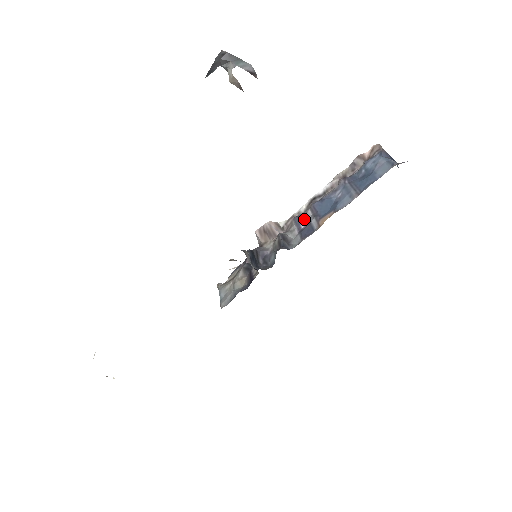
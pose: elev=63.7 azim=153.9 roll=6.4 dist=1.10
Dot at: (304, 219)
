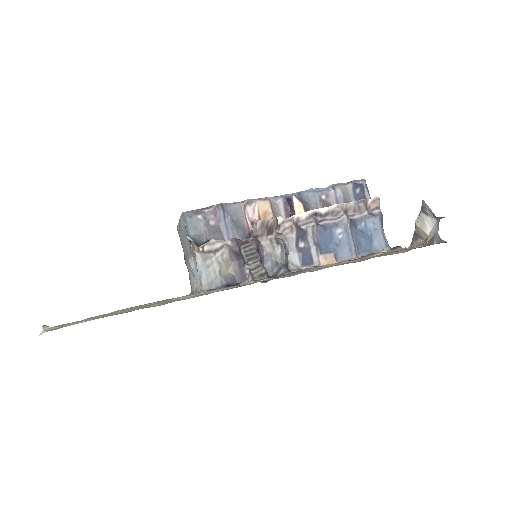
Dot at: (304, 236)
